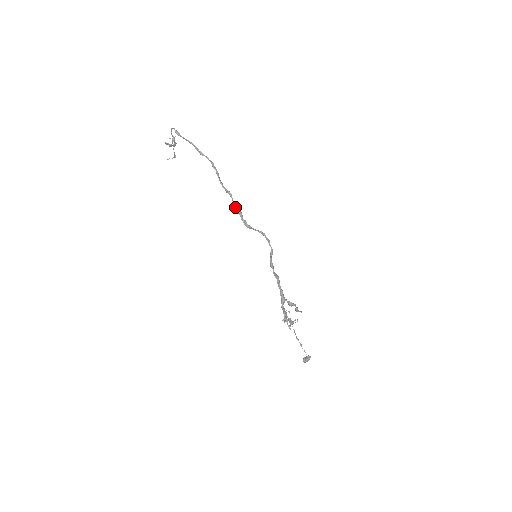
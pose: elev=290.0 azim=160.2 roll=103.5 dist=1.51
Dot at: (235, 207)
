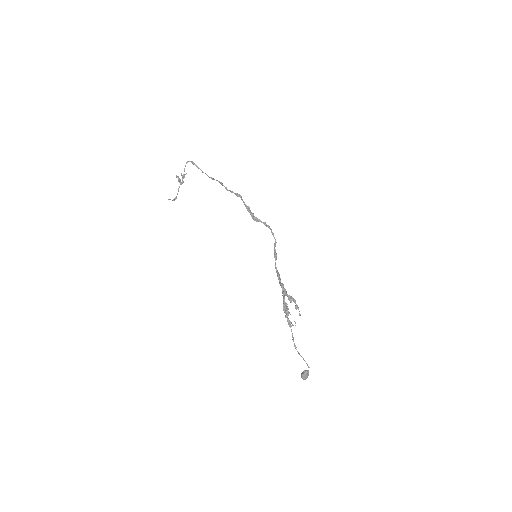
Dot at: (244, 204)
